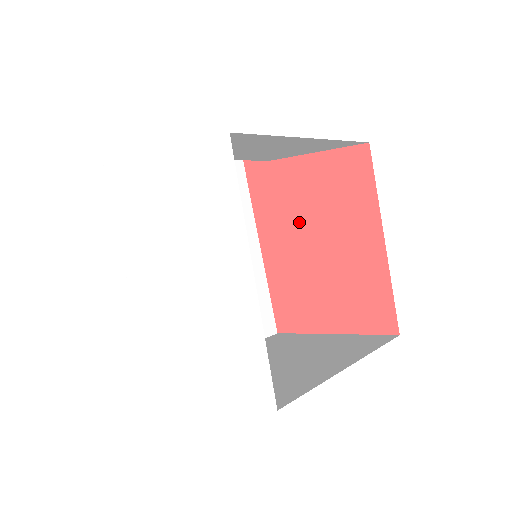
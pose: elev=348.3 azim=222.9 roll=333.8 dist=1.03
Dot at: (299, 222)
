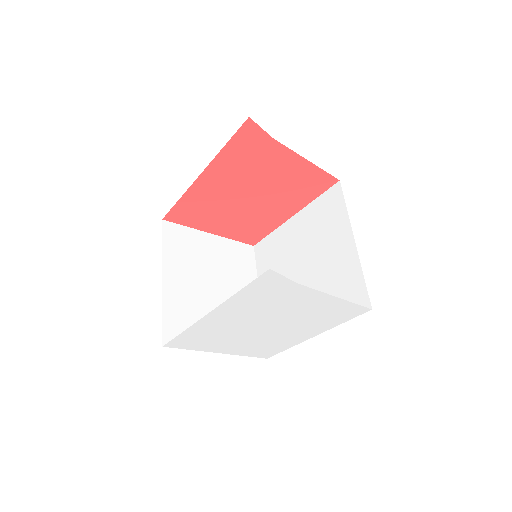
Dot at: (252, 183)
